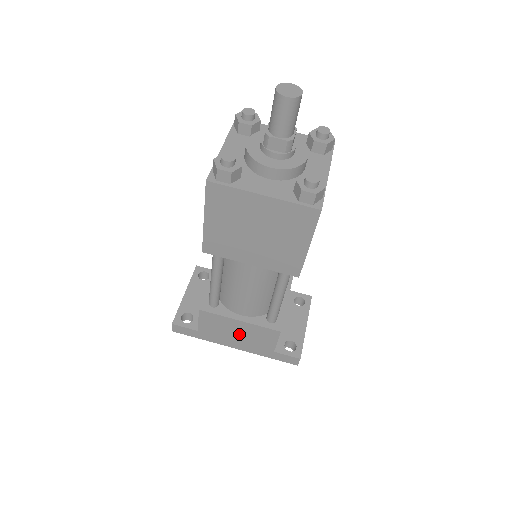
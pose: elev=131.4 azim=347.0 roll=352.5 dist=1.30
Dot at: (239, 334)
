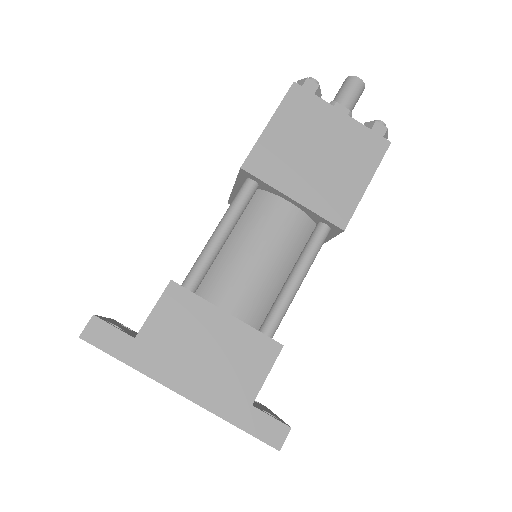
Dot at: (210, 350)
